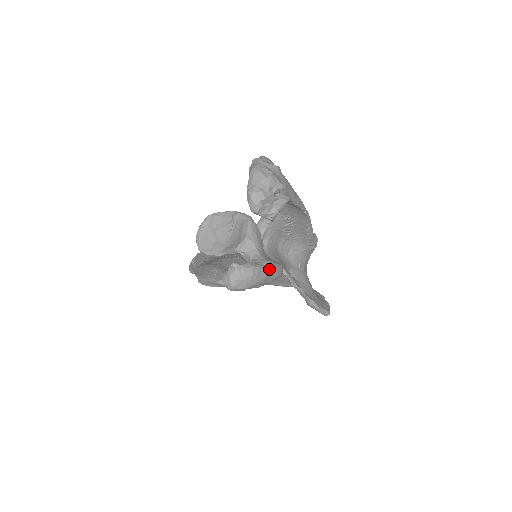
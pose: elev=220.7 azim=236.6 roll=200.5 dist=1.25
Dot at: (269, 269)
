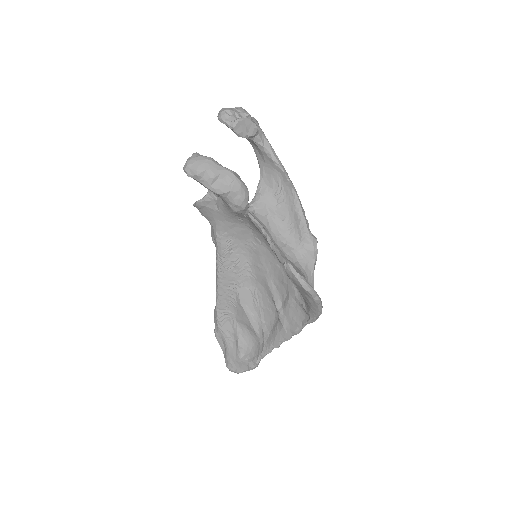
Dot at: (226, 168)
